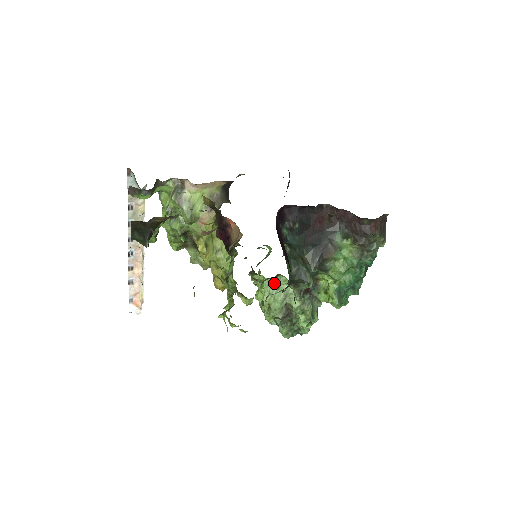
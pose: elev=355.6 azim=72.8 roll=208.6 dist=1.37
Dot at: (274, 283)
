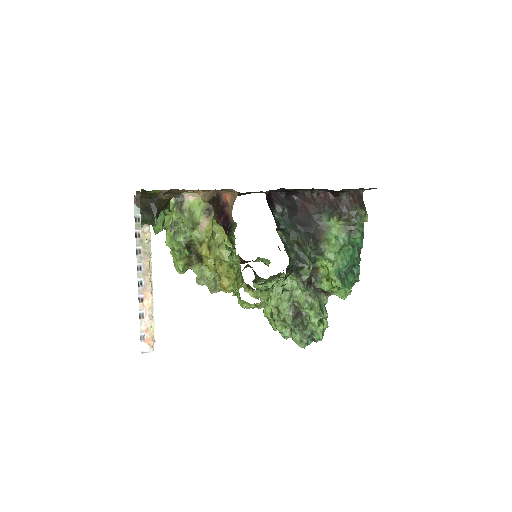
Dot at: (278, 286)
